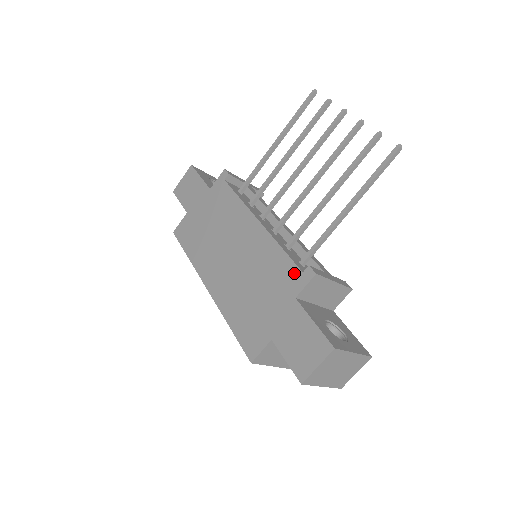
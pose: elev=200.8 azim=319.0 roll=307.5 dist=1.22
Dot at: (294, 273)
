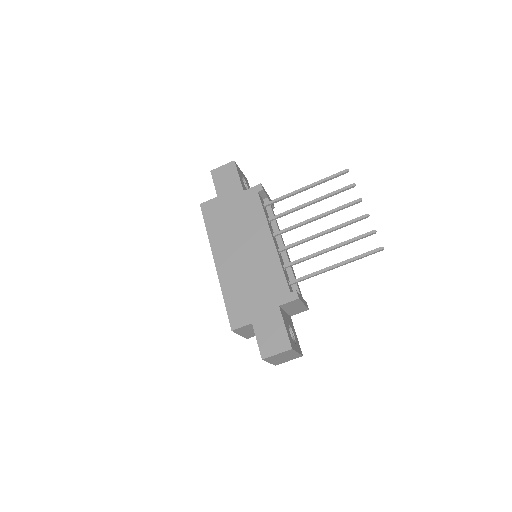
Dot at: (285, 290)
